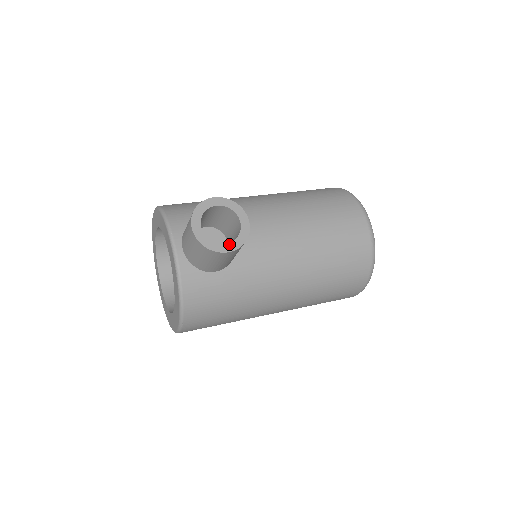
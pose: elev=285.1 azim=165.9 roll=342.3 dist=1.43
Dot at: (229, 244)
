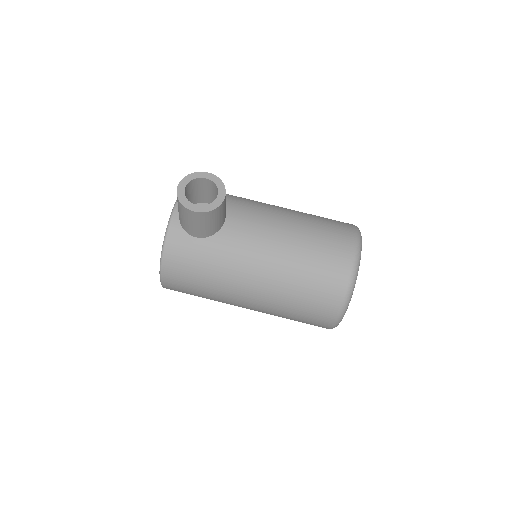
Dot at: (199, 206)
